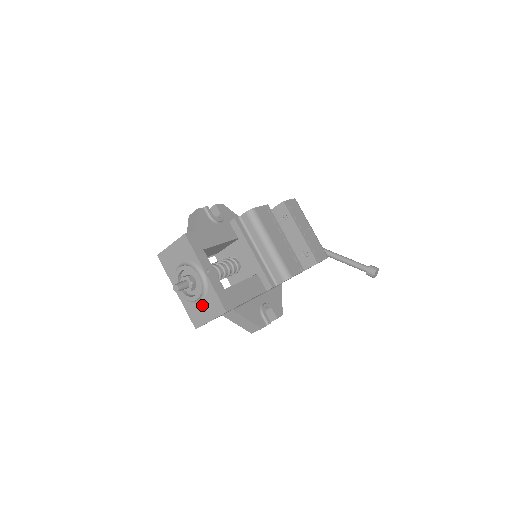
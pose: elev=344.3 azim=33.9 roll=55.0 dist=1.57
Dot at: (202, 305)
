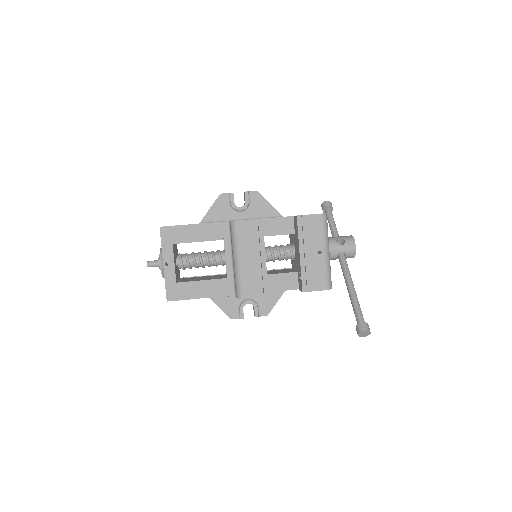
Dot at: occluded
